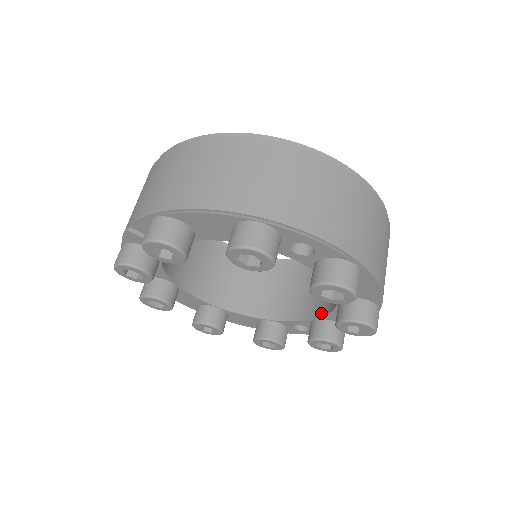
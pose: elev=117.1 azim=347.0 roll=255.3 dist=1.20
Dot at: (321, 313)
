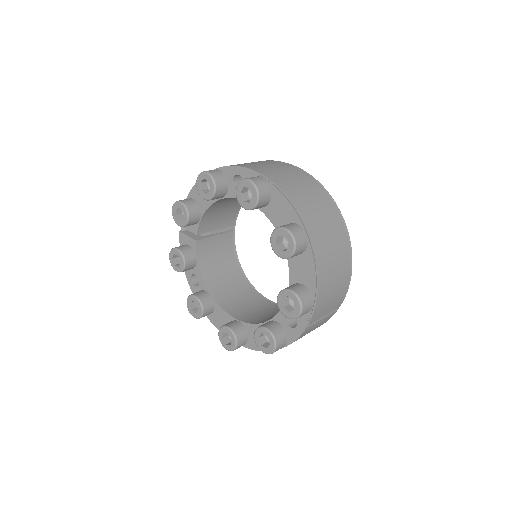
Dot at: (291, 282)
